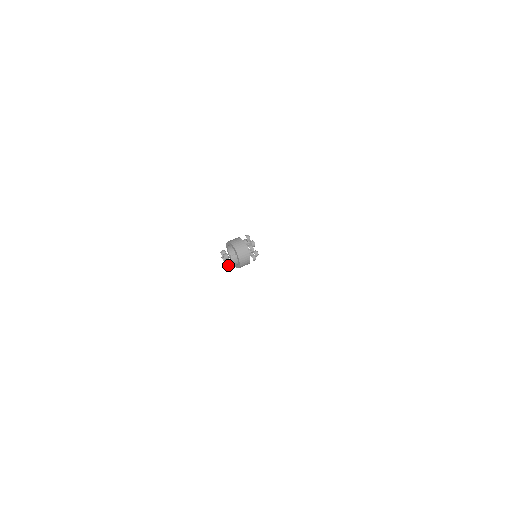
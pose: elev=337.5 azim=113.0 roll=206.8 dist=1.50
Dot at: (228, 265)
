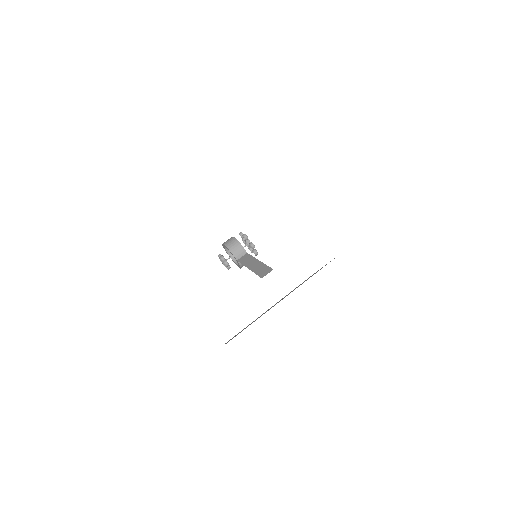
Dot at: occluded
